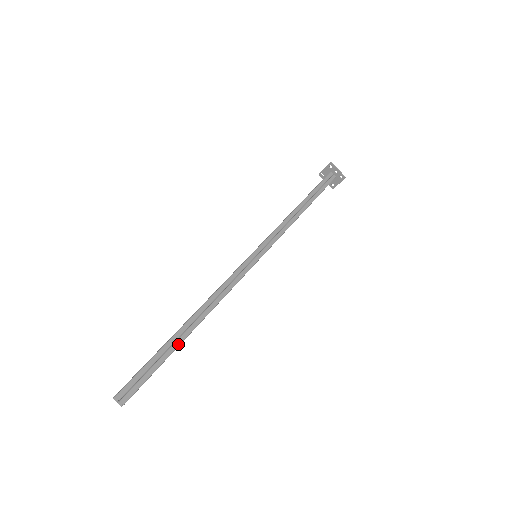
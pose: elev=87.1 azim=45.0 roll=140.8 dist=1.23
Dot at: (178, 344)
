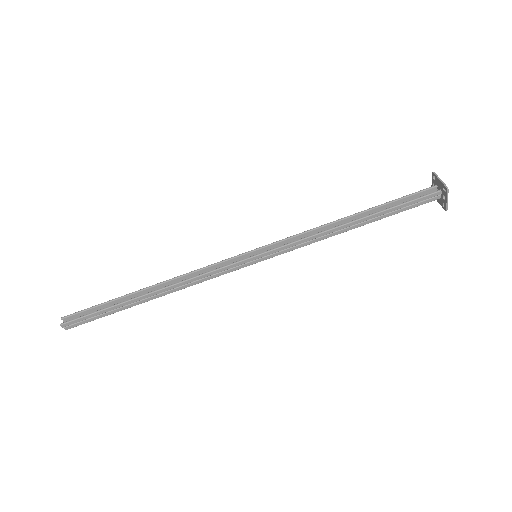
Dot at: (128, 307)
